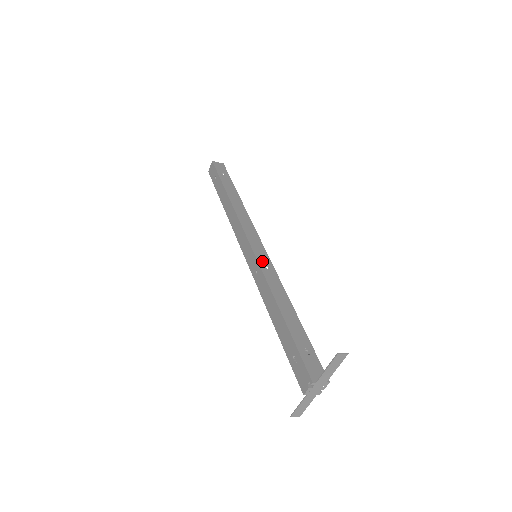
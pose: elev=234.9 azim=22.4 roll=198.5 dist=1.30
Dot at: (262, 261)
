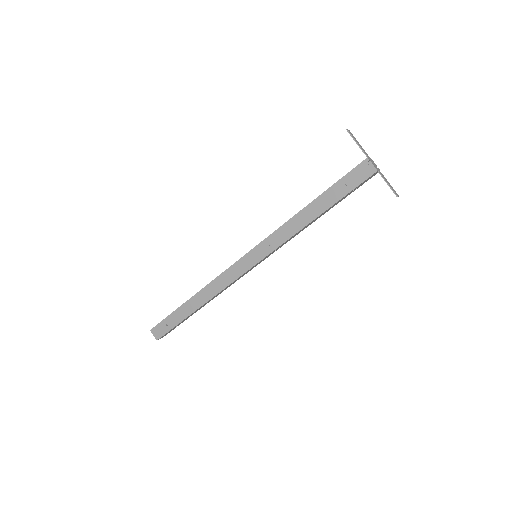
Dot at: (262, 242)
